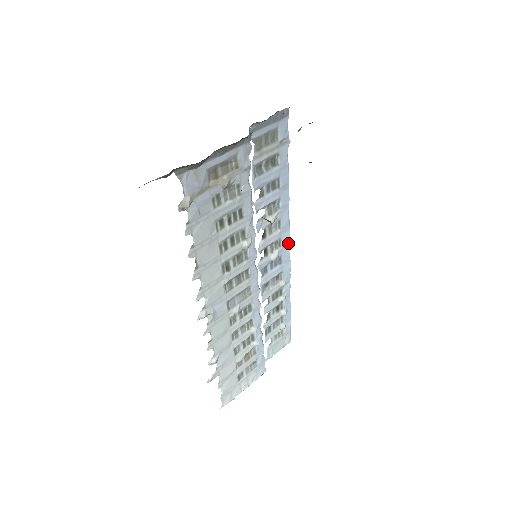
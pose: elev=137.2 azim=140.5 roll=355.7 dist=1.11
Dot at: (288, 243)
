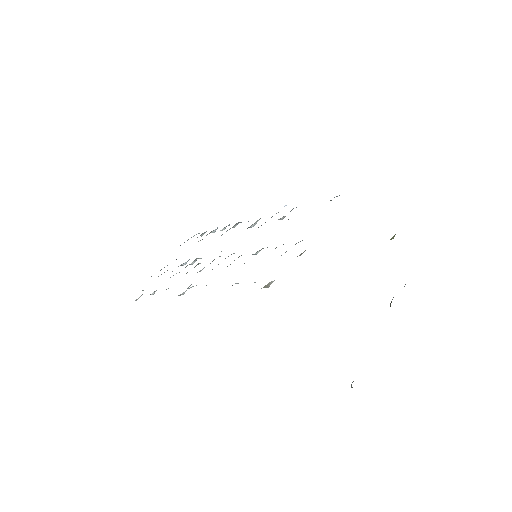
Dot at: occluded
